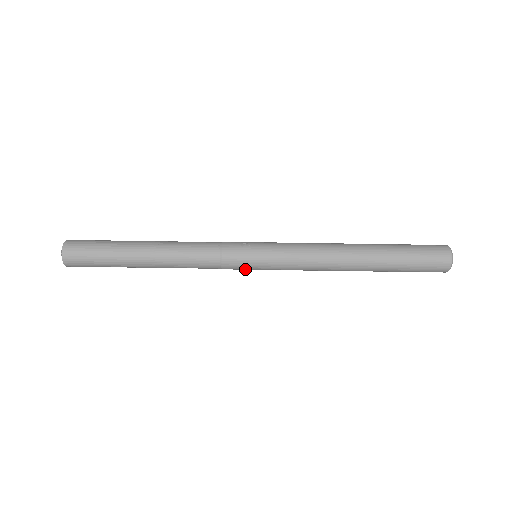
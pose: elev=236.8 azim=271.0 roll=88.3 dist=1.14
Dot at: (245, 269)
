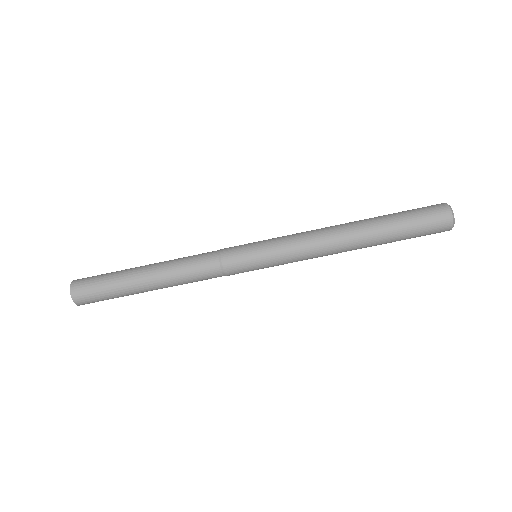
Dot at: (245, 259)
